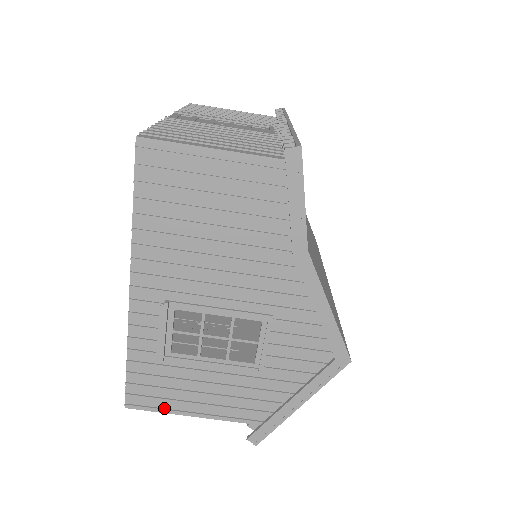
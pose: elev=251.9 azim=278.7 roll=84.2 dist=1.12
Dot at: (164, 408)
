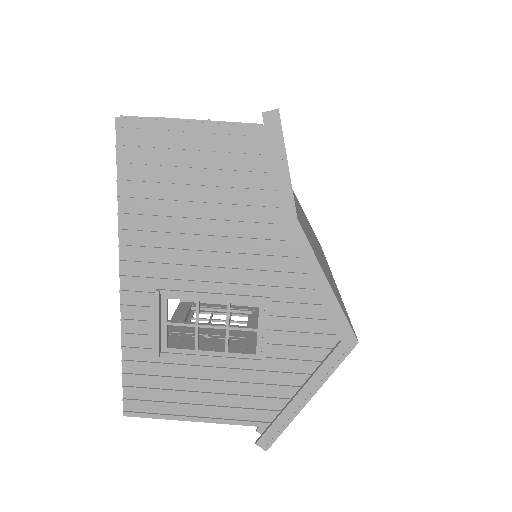
Dot at: (165, 413)
